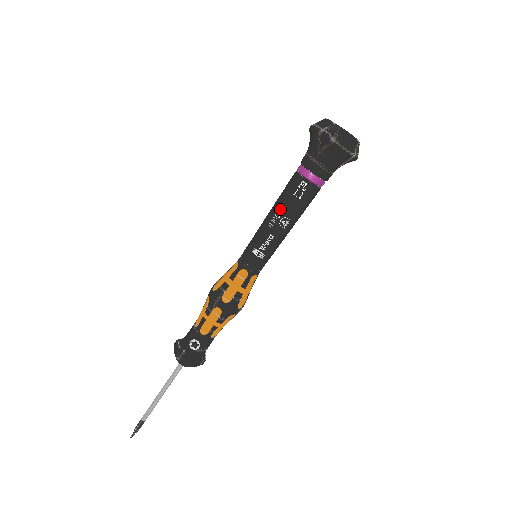
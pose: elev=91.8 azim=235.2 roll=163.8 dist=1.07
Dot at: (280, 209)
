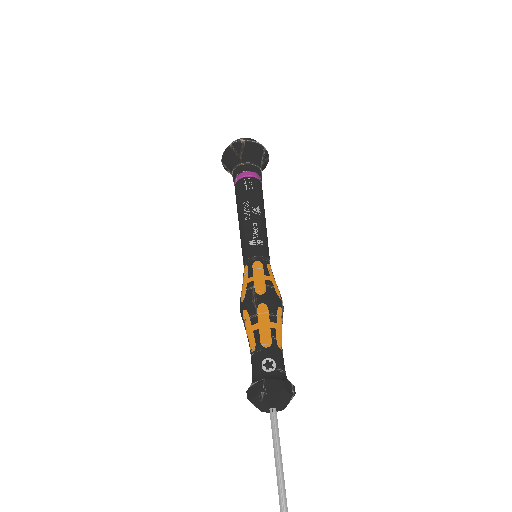
Dot at: (245, 205)
